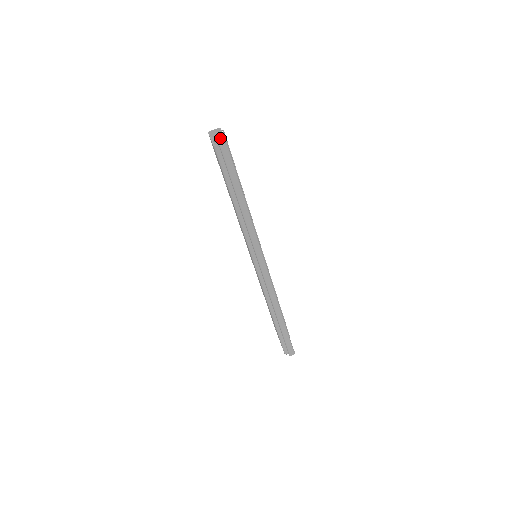
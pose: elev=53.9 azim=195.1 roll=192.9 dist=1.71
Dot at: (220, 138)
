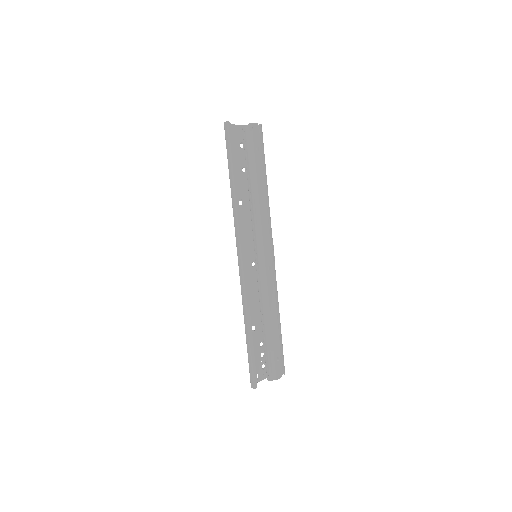
Dot at: (261, 133)
